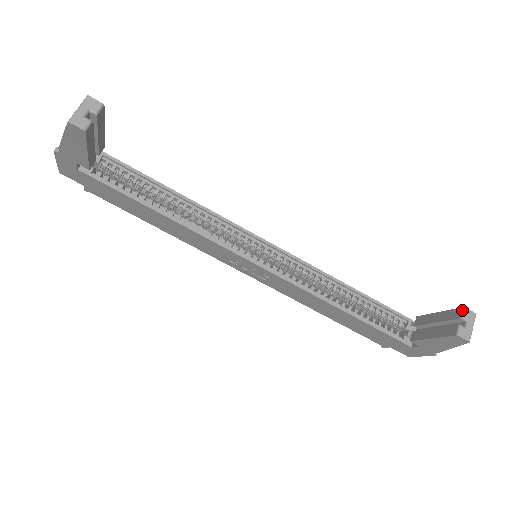
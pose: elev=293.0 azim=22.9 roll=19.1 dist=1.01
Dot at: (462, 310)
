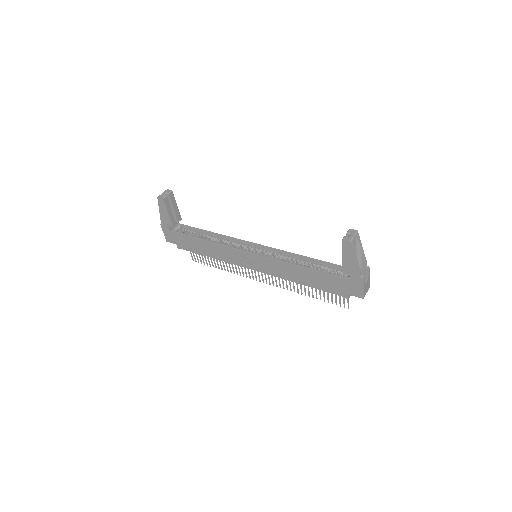
Dot at: (348, 230)
